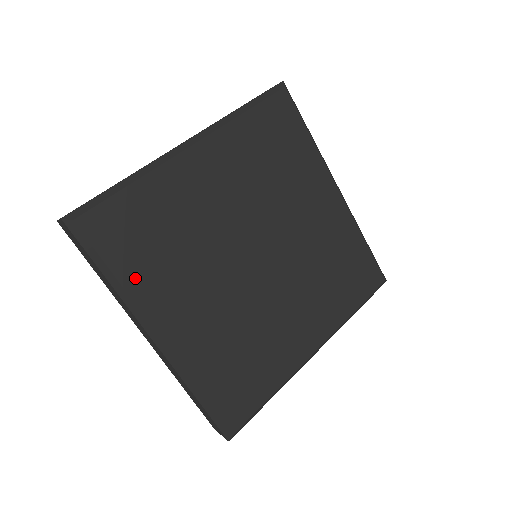
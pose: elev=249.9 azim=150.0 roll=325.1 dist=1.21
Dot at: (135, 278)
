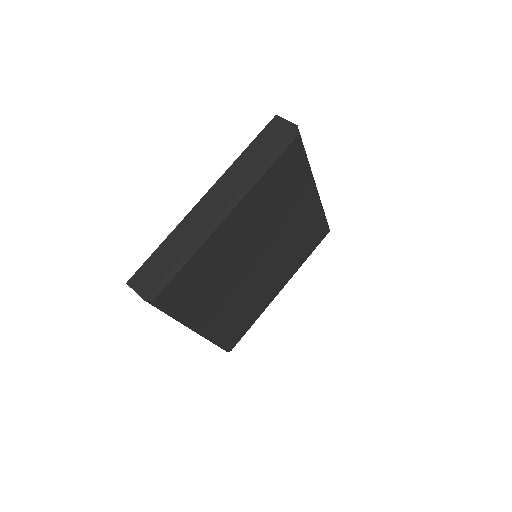
Dot at: (188, 310)
